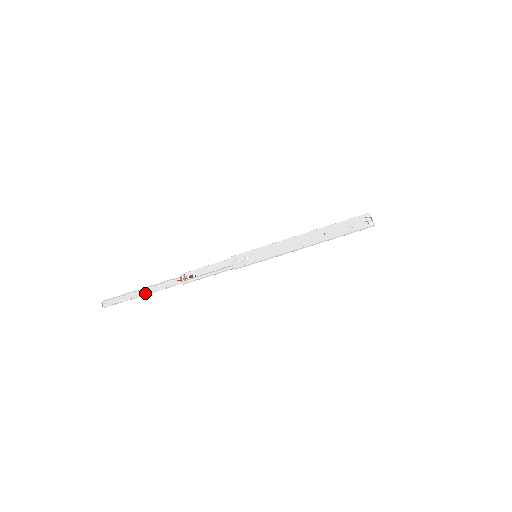
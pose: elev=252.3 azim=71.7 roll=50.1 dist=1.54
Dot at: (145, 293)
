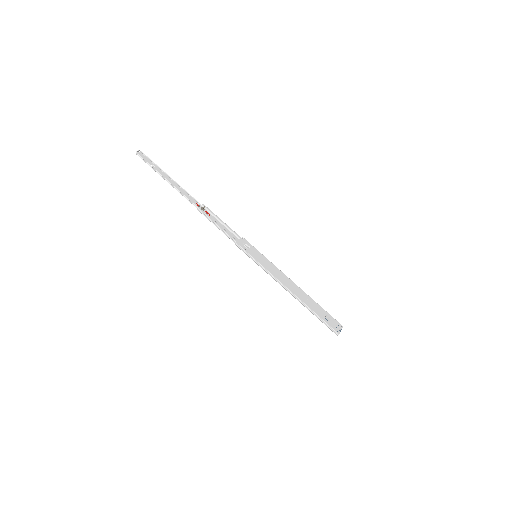
Dot at: (170, 182)
